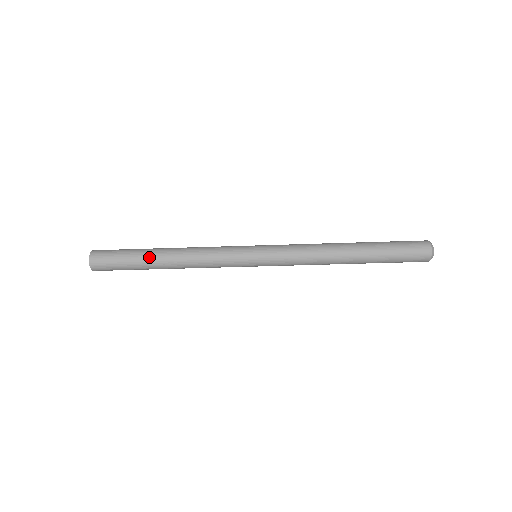
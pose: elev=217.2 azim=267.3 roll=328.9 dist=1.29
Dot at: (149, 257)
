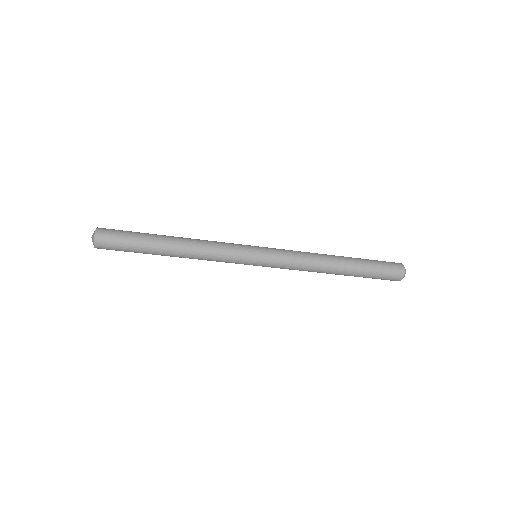
Dot at: (156, 252)
